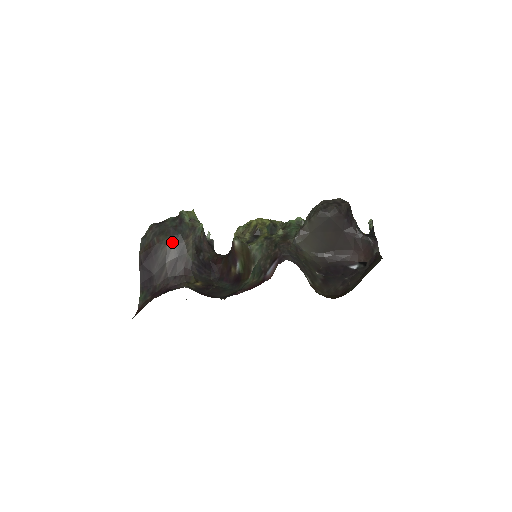
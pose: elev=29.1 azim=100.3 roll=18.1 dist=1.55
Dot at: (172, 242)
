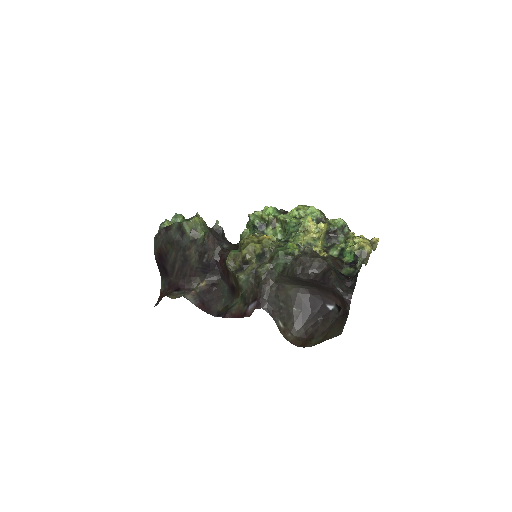
Dot at: (177, 253)
